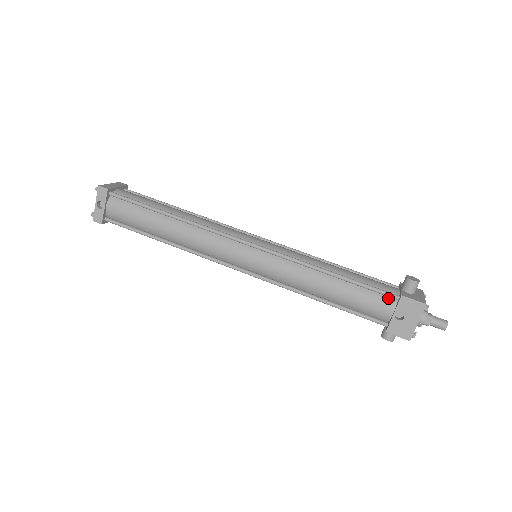
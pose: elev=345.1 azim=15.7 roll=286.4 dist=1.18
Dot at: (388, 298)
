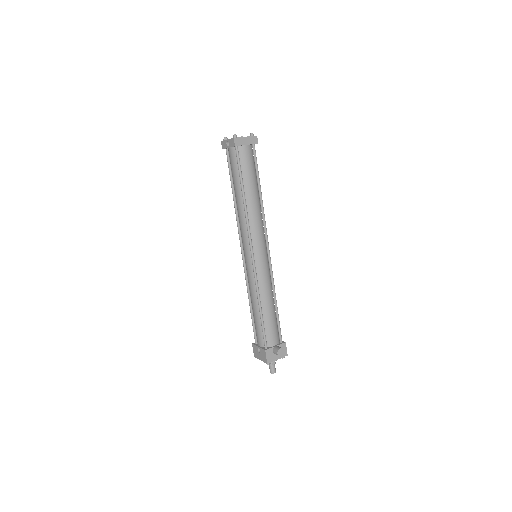
Dot at: (264, 342)
